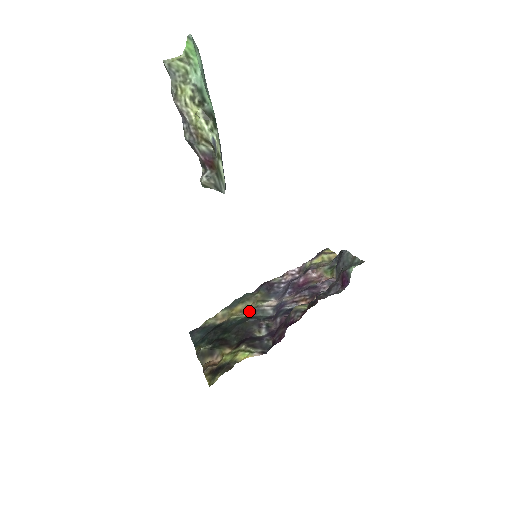
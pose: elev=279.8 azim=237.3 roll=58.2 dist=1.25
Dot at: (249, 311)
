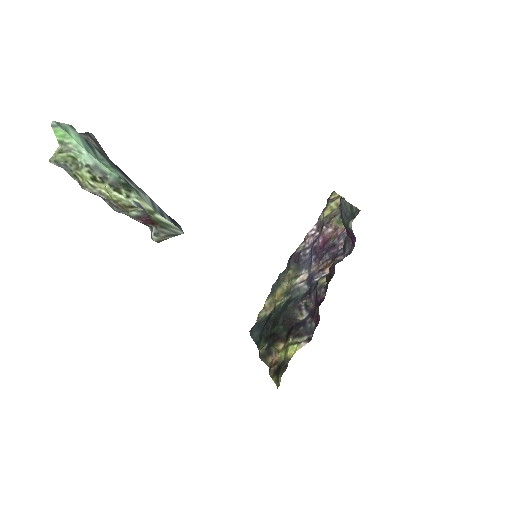
Dot at: (287, 293)
